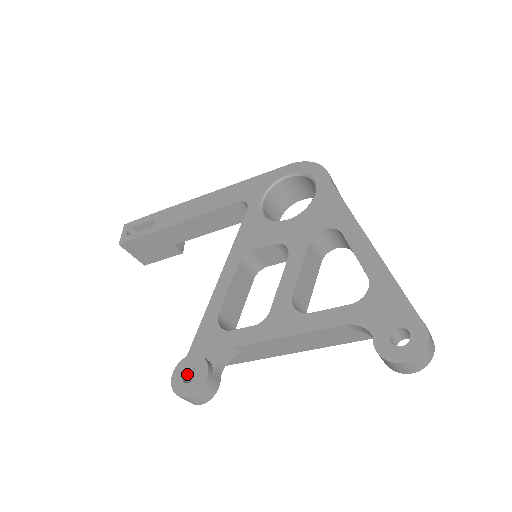
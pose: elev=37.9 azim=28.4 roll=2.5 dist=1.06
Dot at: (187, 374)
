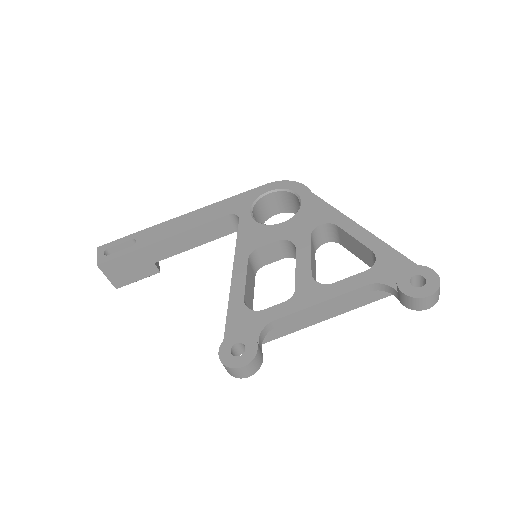
Dot at: (232, 351)
